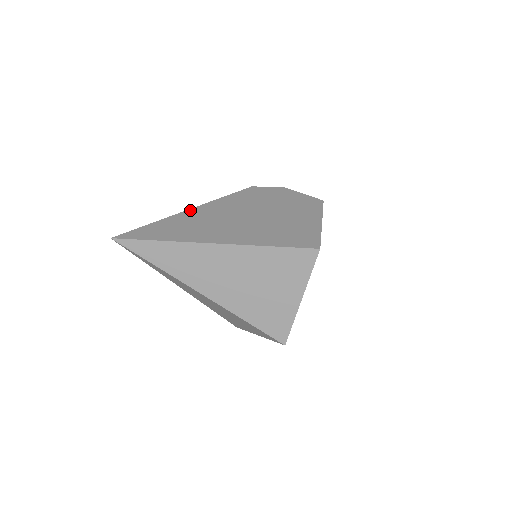
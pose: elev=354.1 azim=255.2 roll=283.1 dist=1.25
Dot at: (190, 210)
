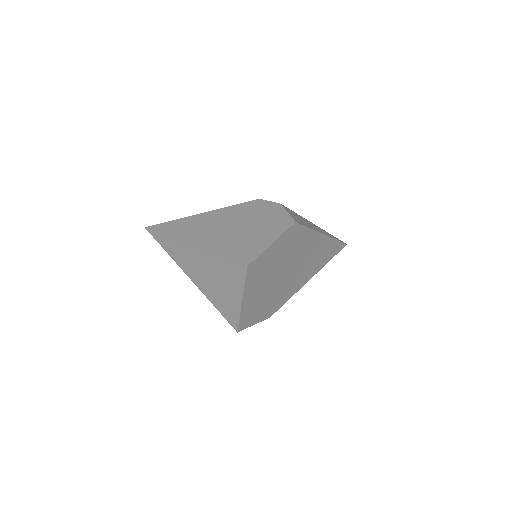
Dot at: (202, 214)
